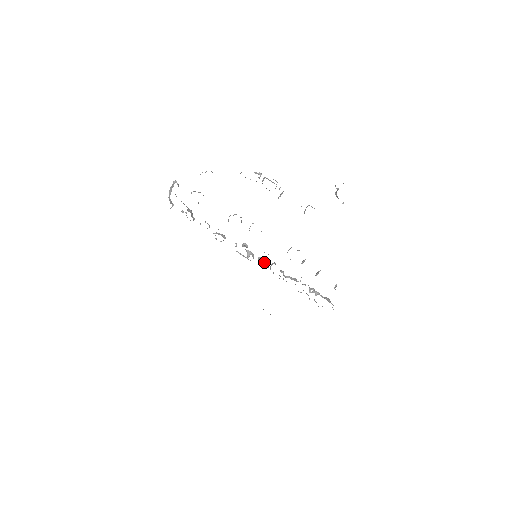
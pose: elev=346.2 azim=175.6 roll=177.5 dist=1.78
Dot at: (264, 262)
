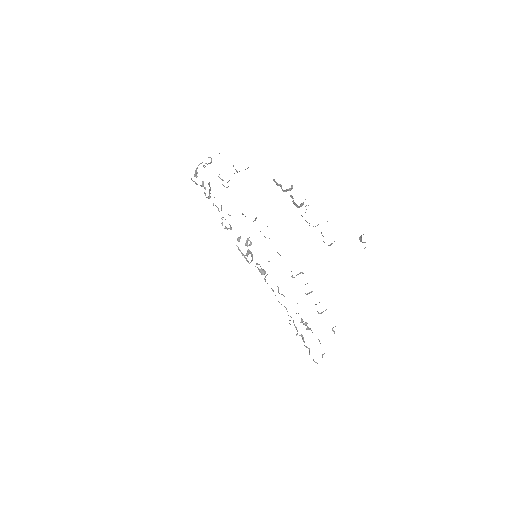
Dot at: (261, 269)
